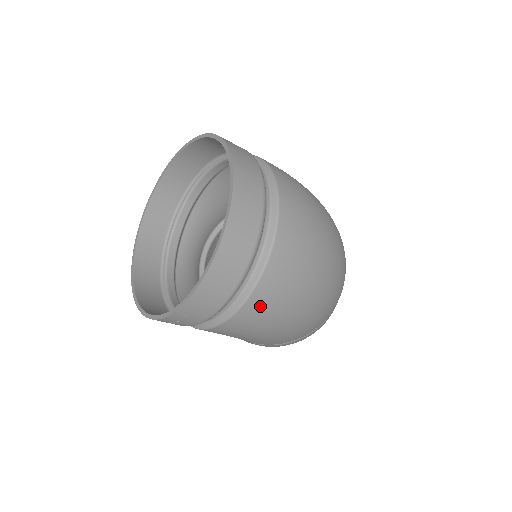
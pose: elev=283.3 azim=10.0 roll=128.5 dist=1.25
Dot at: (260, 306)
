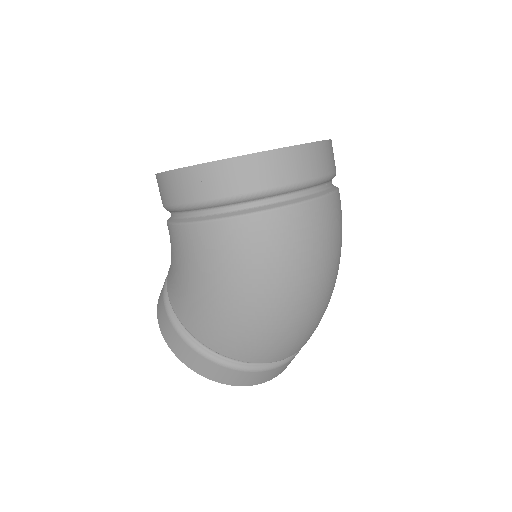
Dot at: (257, 233)
